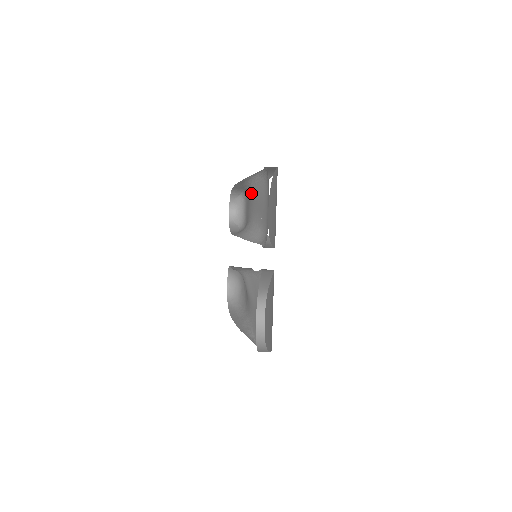
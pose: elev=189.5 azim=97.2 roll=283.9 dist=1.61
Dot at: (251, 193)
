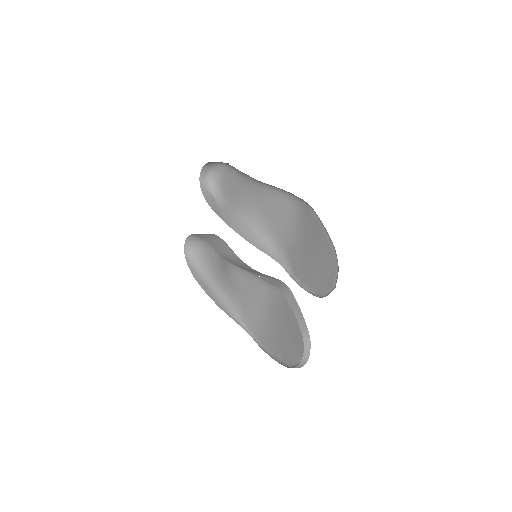
Dot at: (253, 186)
